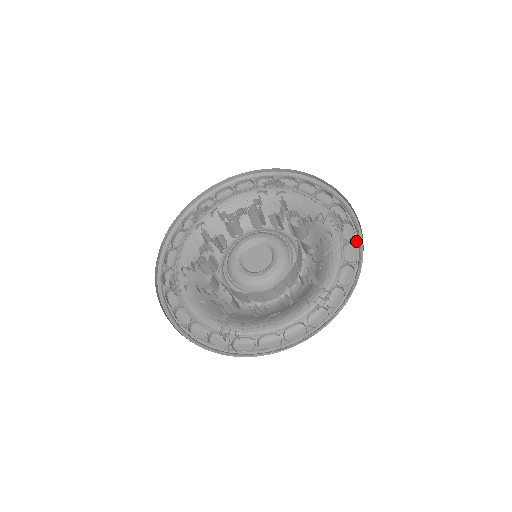
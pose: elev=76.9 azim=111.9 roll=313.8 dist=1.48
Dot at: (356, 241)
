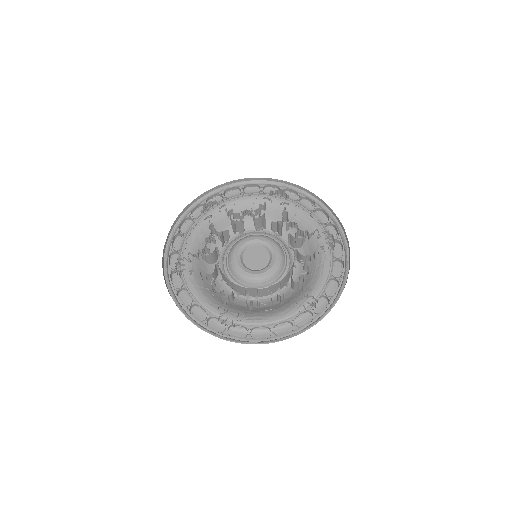
Dot at: (343, 260)
